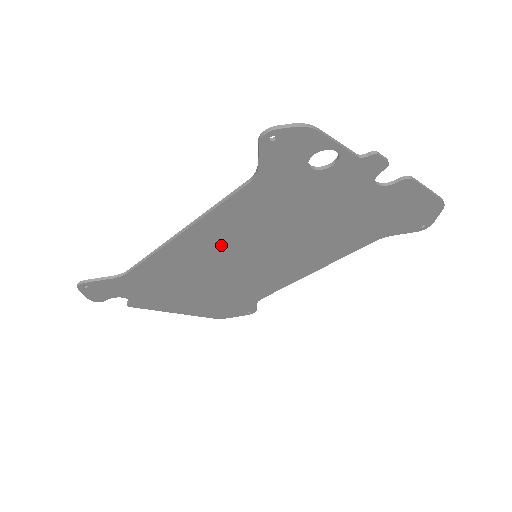
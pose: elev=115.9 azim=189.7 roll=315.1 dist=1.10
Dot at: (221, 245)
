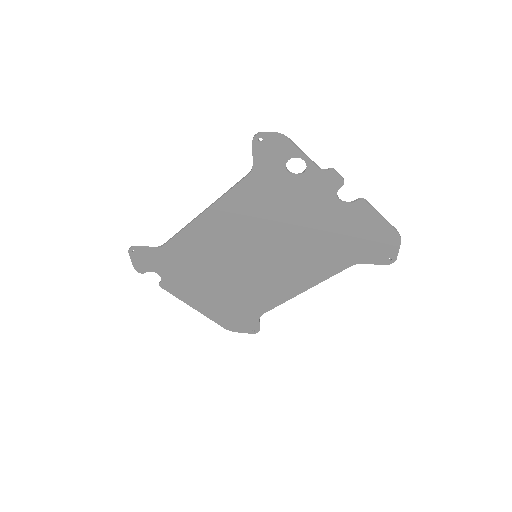
Dot at: (229, 234)
